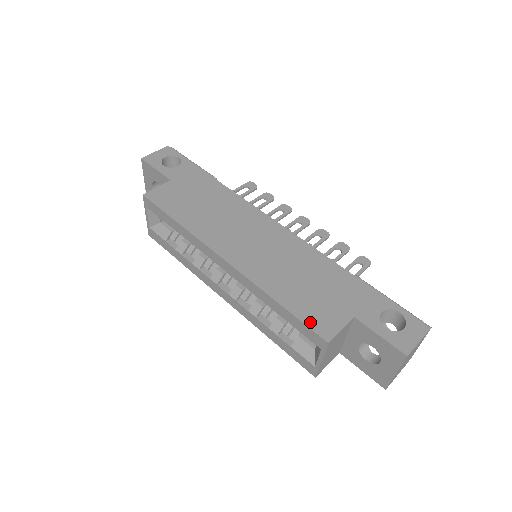
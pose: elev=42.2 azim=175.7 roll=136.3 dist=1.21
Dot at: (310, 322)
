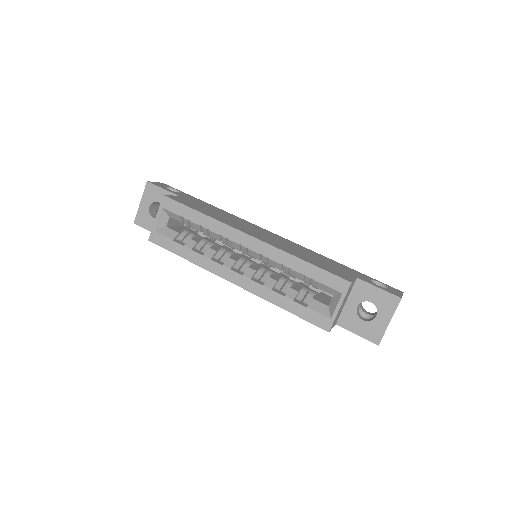
Dot at: (332, 272)
